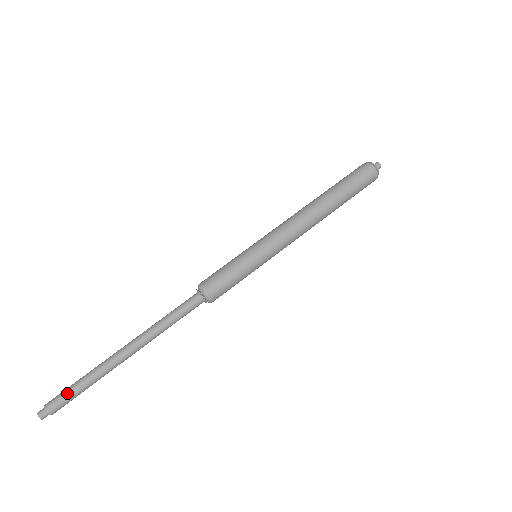
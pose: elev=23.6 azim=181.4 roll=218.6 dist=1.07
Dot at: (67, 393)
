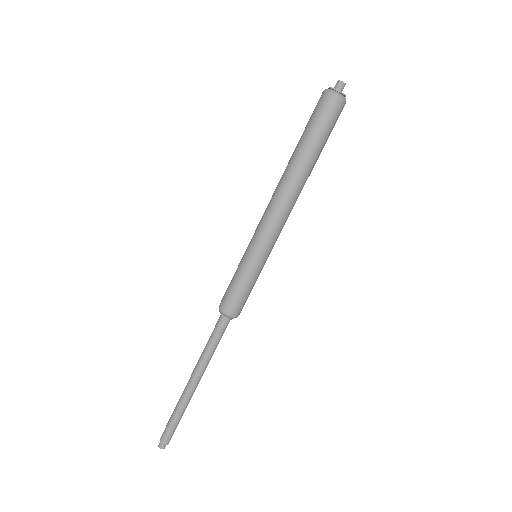
Dot at: (167, 427)
